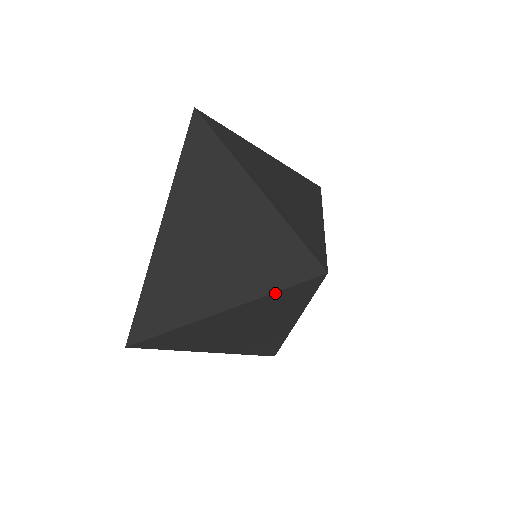
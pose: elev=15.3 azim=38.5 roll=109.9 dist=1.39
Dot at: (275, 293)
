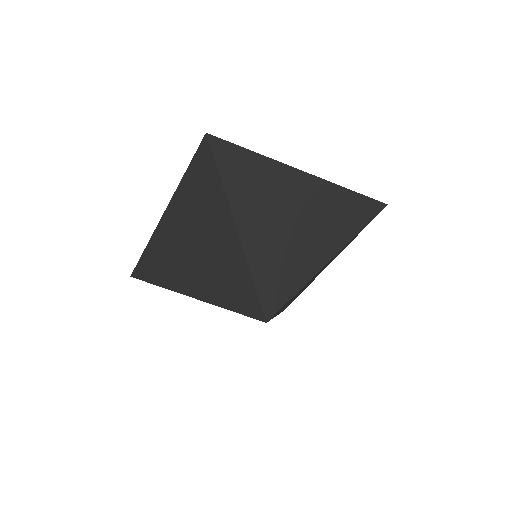
Dot at: (226, 308)
